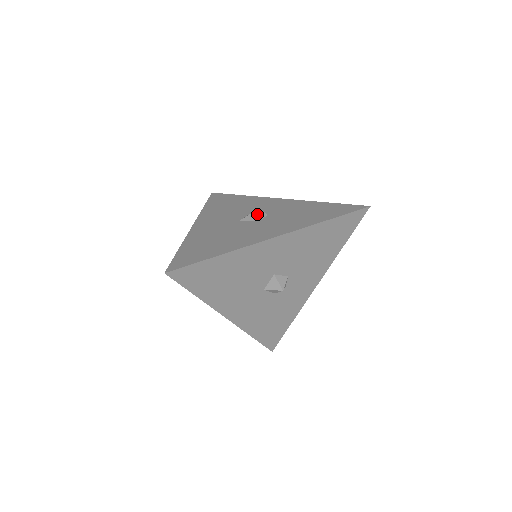
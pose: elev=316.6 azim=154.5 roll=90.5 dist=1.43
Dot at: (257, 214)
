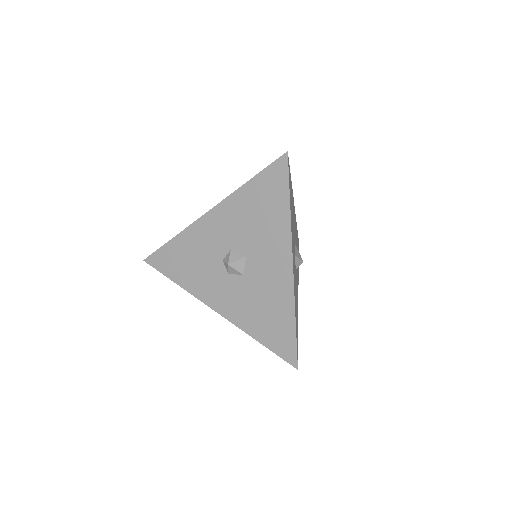
Dot at: occluded
